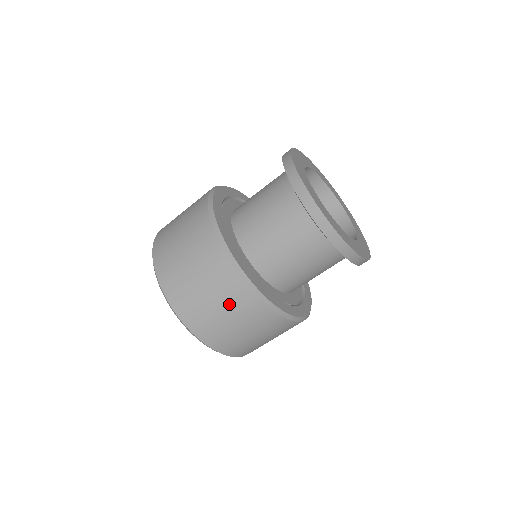
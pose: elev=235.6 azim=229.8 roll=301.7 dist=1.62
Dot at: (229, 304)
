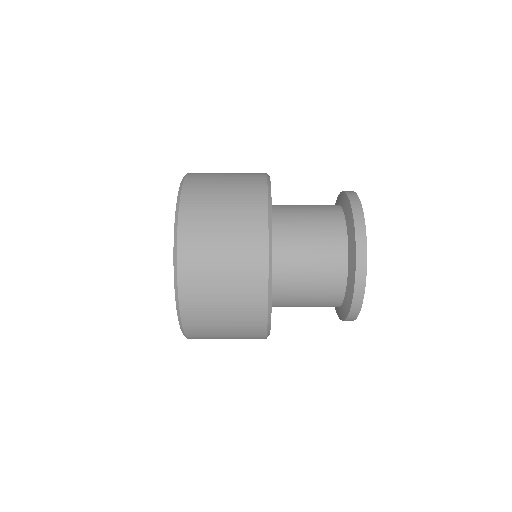
Dot at: (238, 312)
